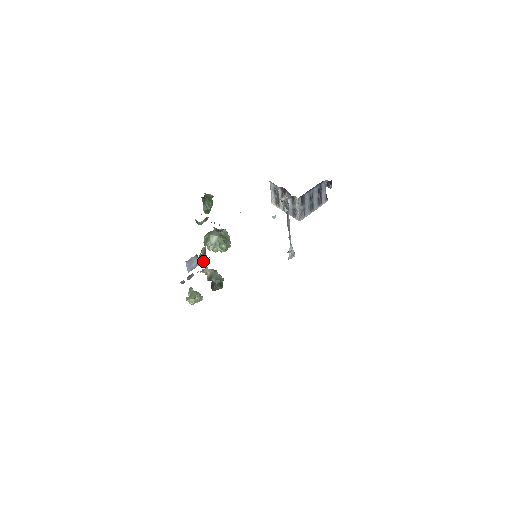
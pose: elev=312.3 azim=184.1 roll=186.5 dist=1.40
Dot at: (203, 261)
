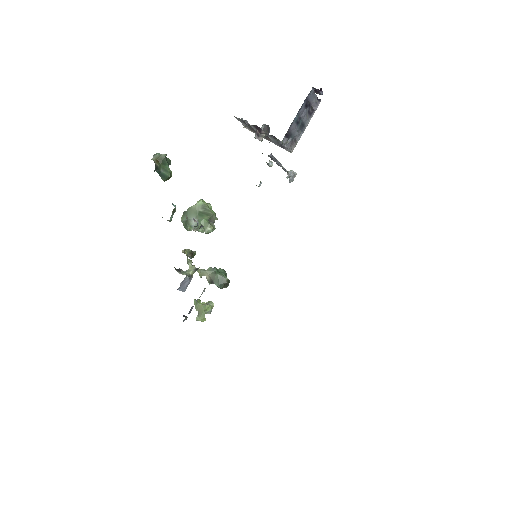
Dot at: (195, 271)
